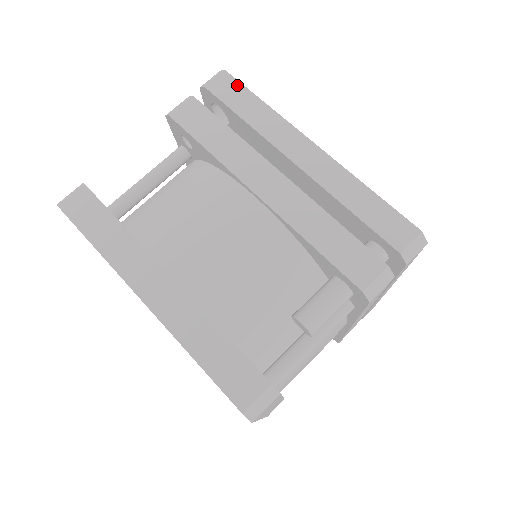
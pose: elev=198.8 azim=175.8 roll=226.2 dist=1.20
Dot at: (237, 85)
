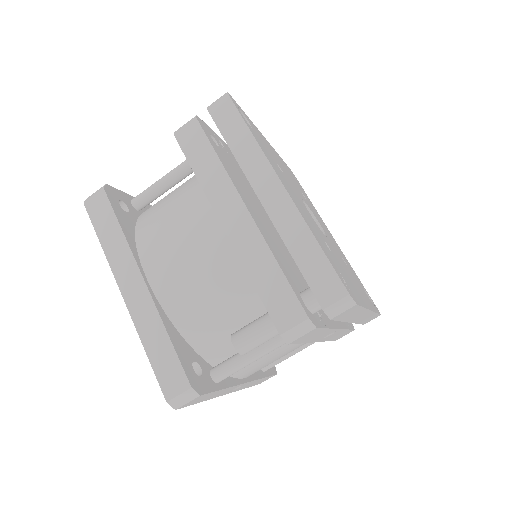
Dot at: (234, 112)
